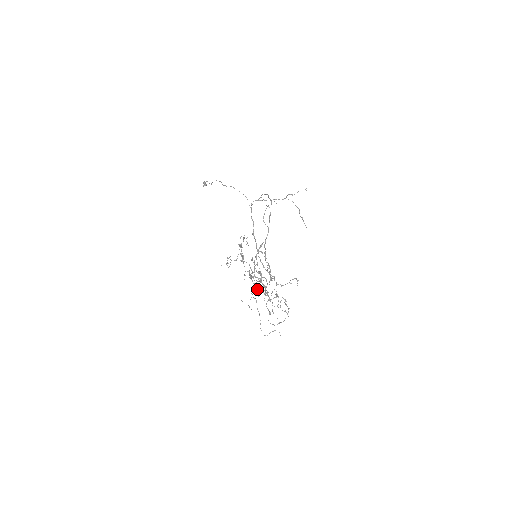
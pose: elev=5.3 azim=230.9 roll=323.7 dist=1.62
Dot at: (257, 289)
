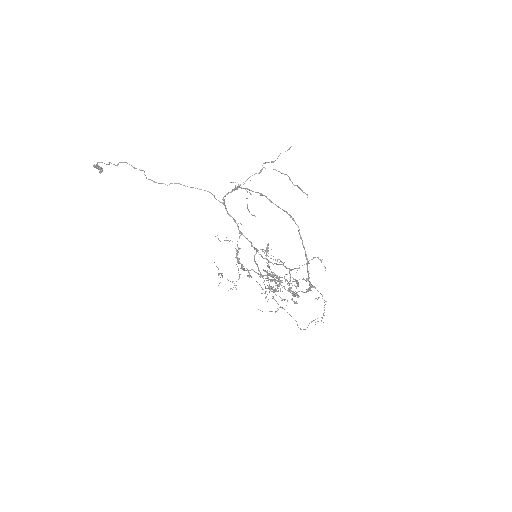
Dot at: occluded
